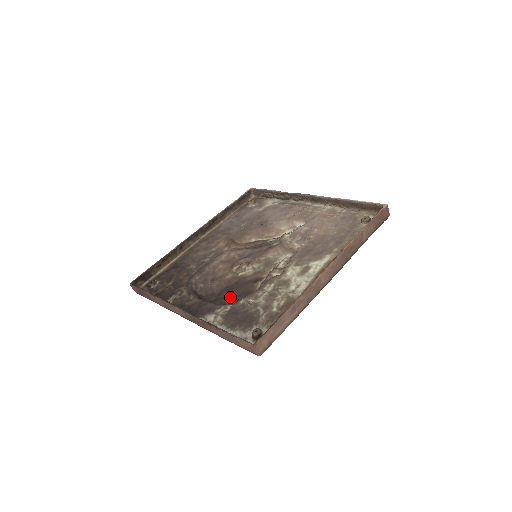
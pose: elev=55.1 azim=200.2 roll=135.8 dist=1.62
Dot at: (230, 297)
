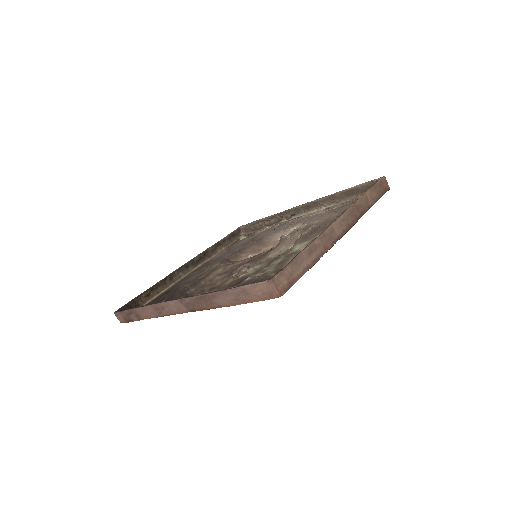
Dot at: occluded
